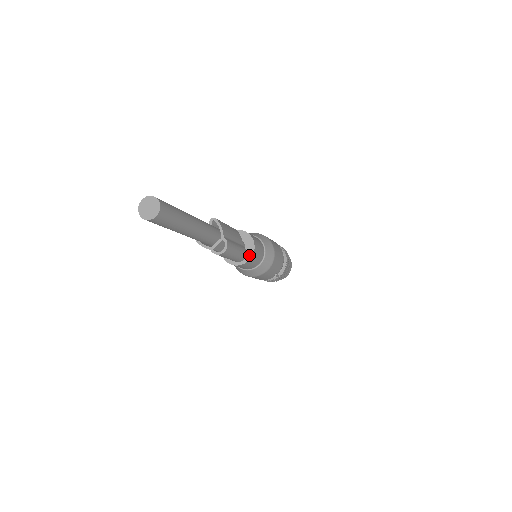
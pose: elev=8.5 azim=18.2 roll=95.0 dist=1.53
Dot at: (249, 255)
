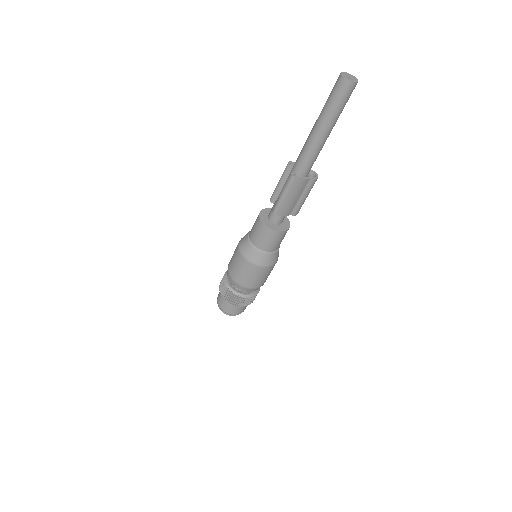
Dot at: (286, 219)
